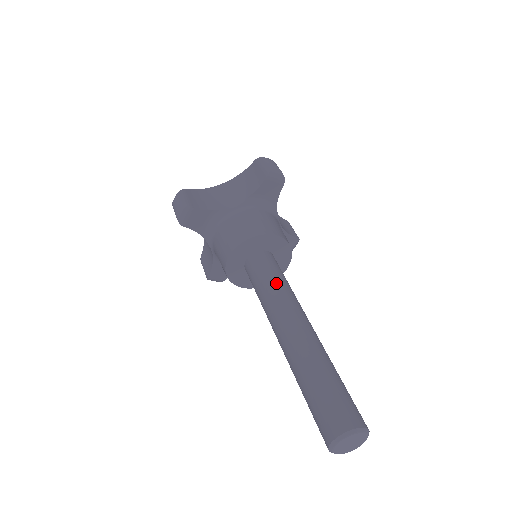
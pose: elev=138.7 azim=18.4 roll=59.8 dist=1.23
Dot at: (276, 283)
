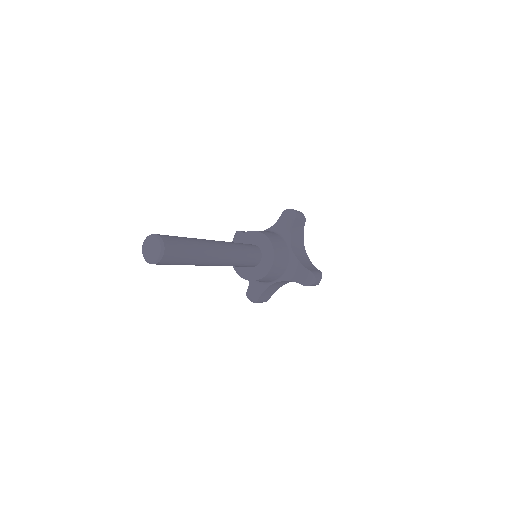
Dot at: occluded
